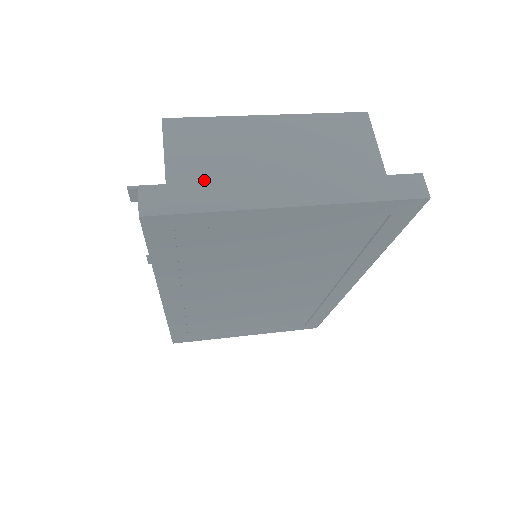
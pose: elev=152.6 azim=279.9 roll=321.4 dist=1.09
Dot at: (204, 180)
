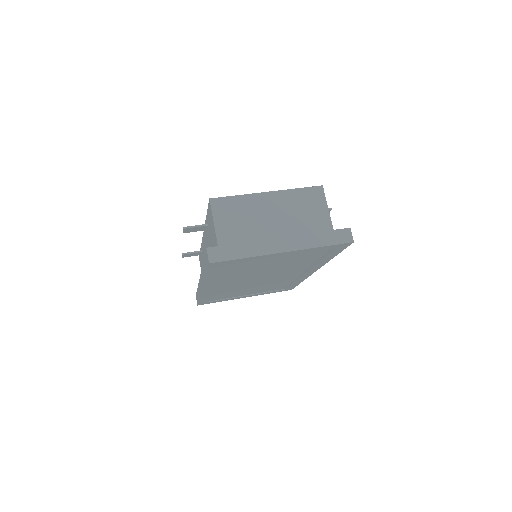
Dot at: (236, 236)
